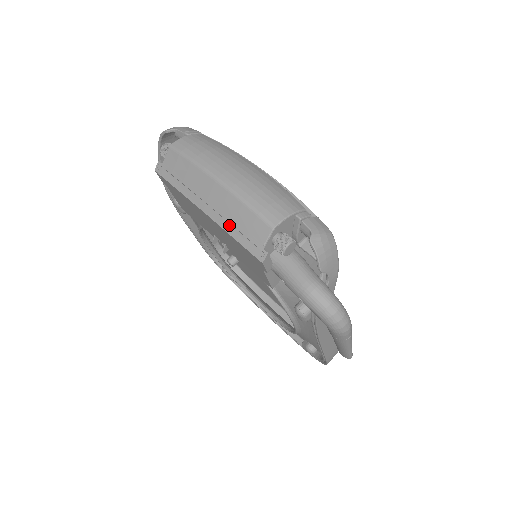
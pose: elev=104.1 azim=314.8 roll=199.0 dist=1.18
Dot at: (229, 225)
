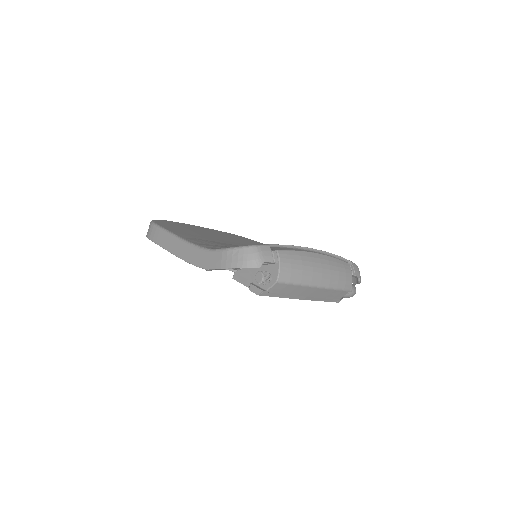
Dot at: (322, 299)
